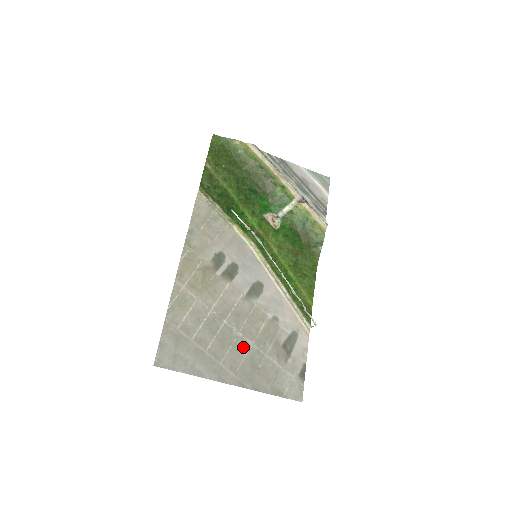
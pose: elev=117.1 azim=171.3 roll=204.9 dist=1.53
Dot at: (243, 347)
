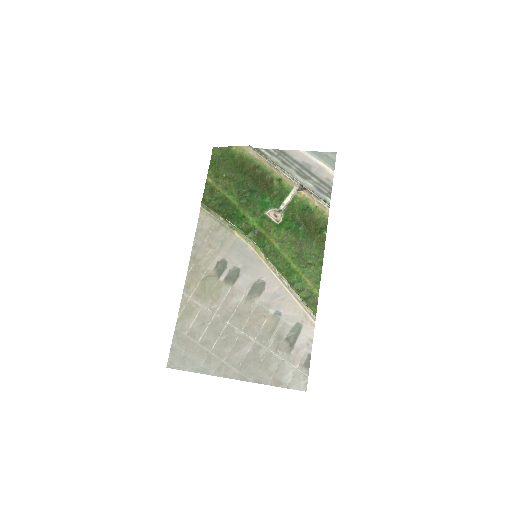
Dot at: (245, 344)
